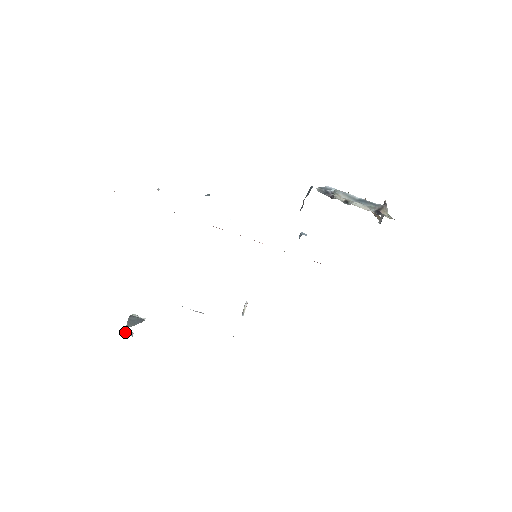
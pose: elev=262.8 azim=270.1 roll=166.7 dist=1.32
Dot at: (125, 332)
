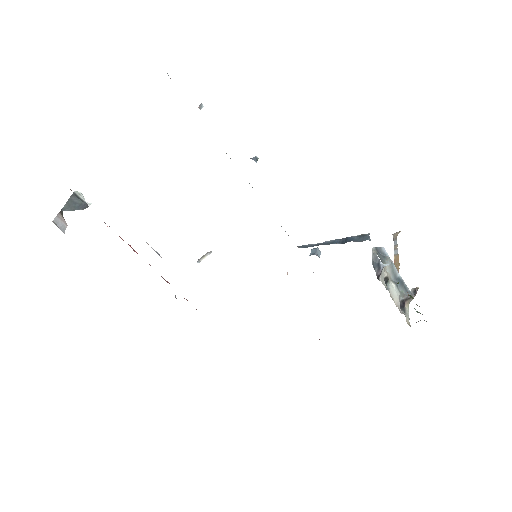
Dot at: (58, 222)
